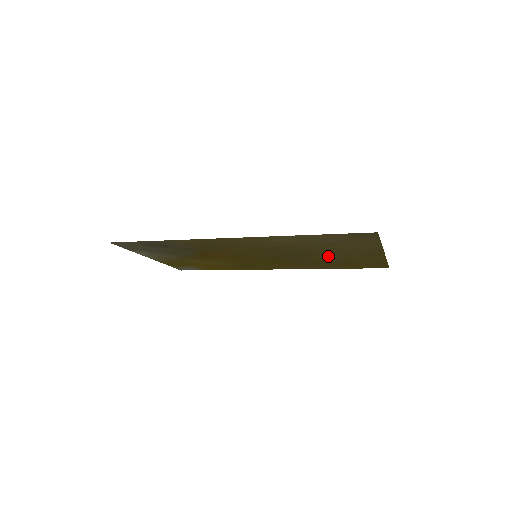
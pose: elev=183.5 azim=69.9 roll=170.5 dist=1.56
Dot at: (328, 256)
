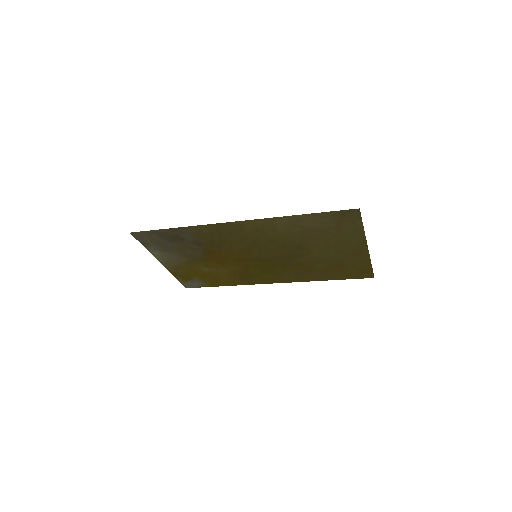
Dot at: (319, 255)
